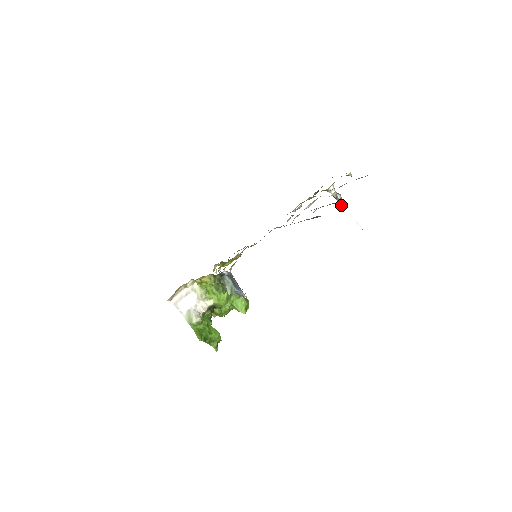
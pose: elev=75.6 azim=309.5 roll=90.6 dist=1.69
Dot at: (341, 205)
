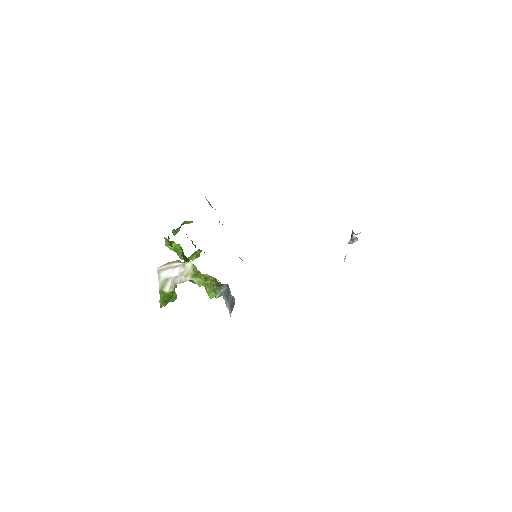
Dot at: occluded
